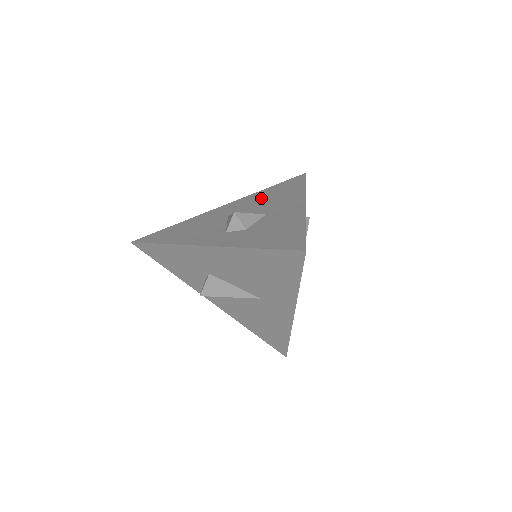
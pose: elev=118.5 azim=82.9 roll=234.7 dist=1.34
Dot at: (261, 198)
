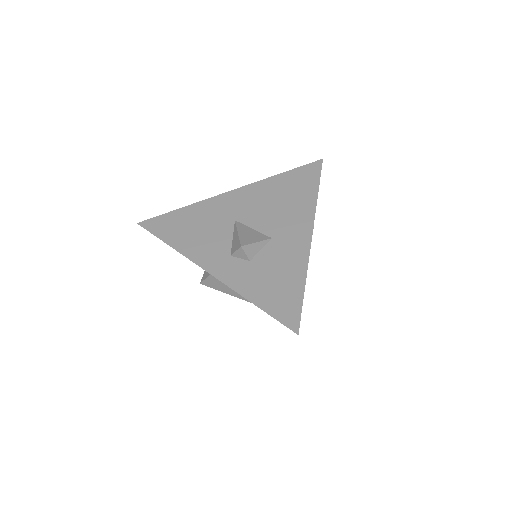
Dot at: (271, 196)
